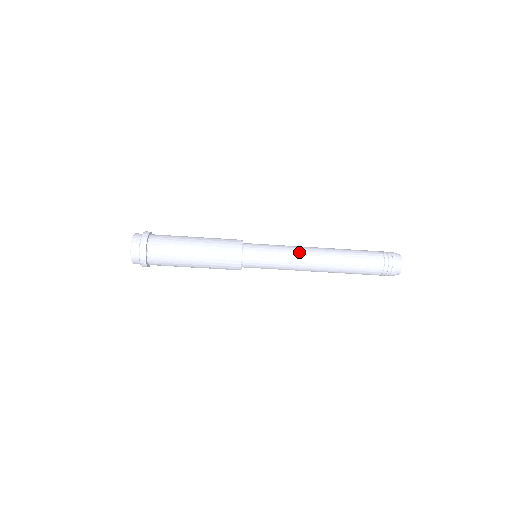
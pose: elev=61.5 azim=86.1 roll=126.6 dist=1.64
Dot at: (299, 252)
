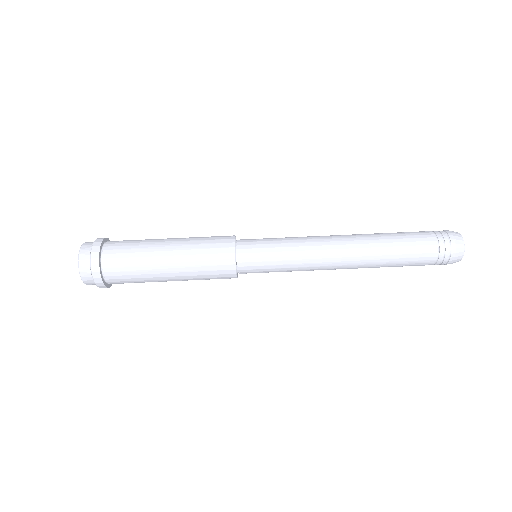
Dot at: (315, 240)
